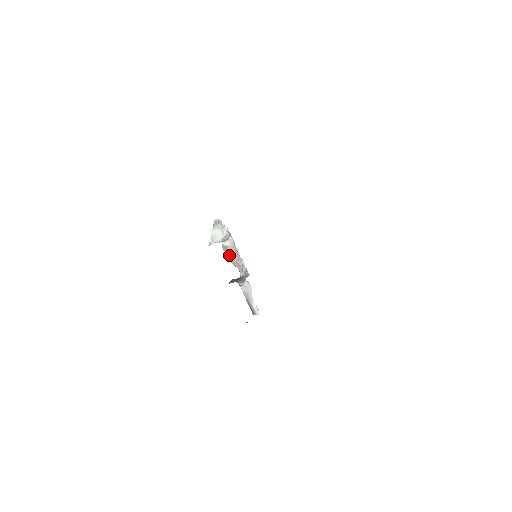
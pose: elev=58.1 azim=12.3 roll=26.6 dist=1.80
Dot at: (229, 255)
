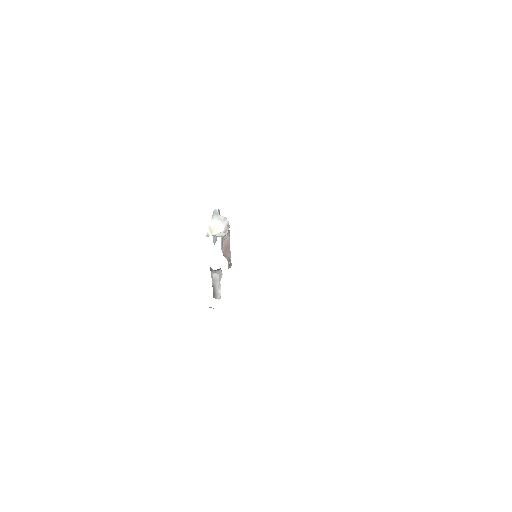
Dot at: (223, 248)
